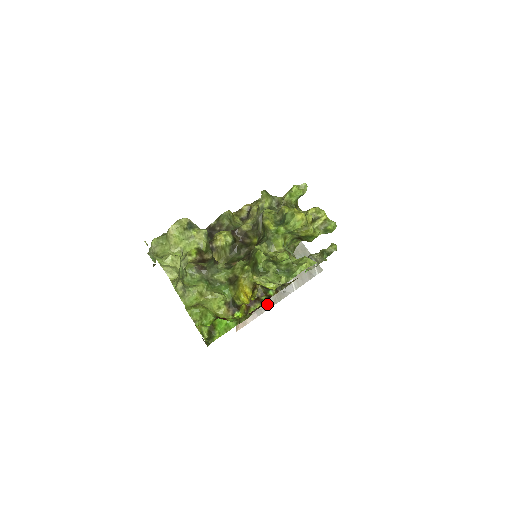
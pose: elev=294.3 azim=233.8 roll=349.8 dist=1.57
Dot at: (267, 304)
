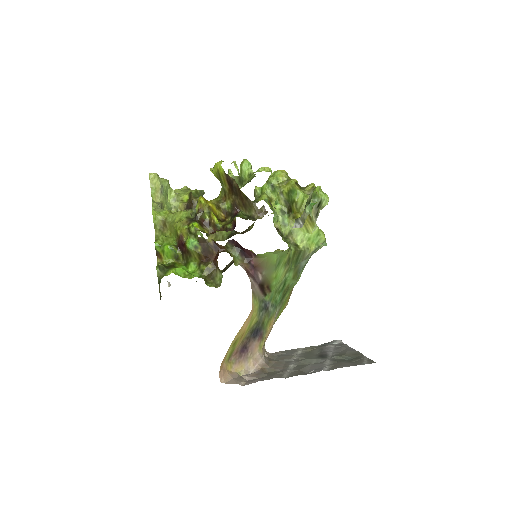
Dot at: (280, 376)
